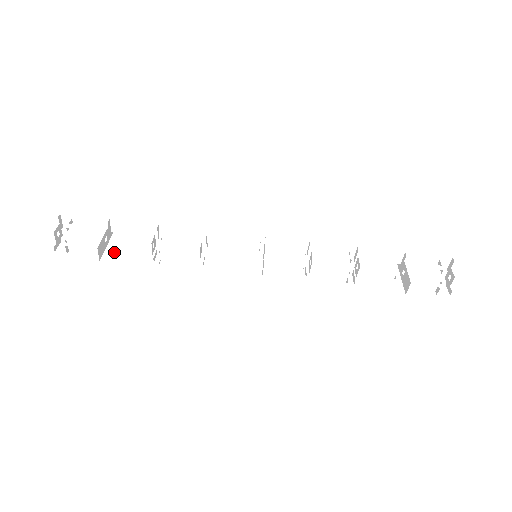
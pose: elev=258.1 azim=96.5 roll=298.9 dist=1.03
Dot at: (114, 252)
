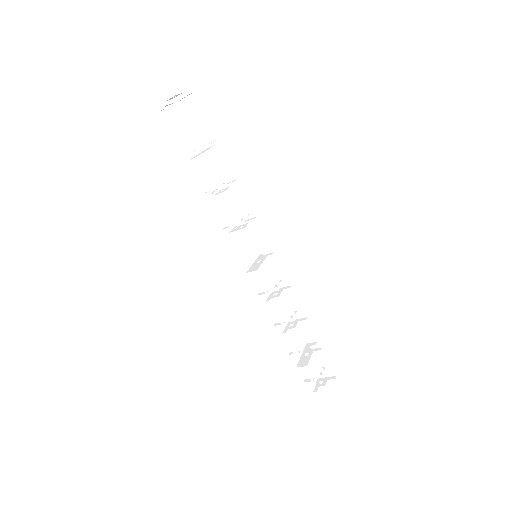
Dot at: (191, 152)
